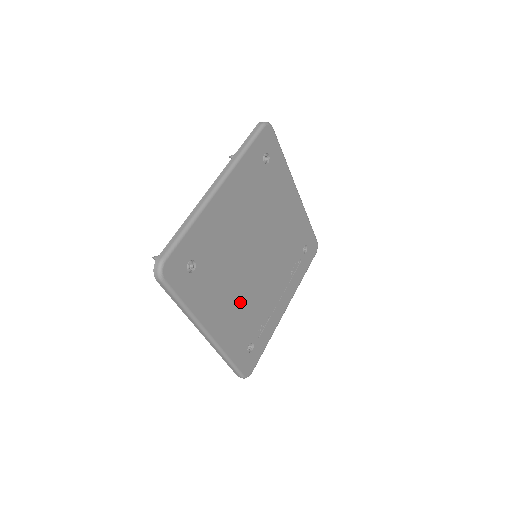
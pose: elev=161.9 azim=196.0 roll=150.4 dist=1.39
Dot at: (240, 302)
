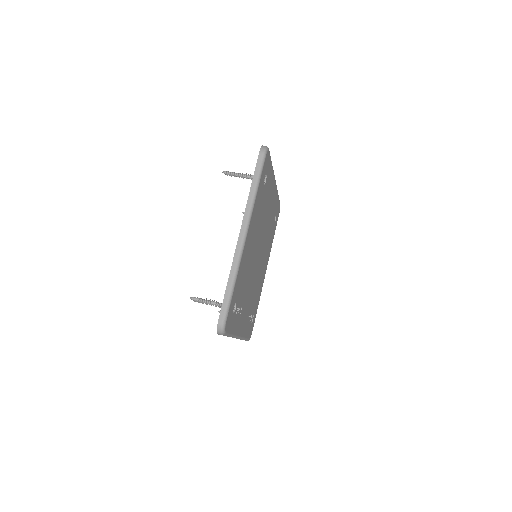
Dot at: (250, 259)
